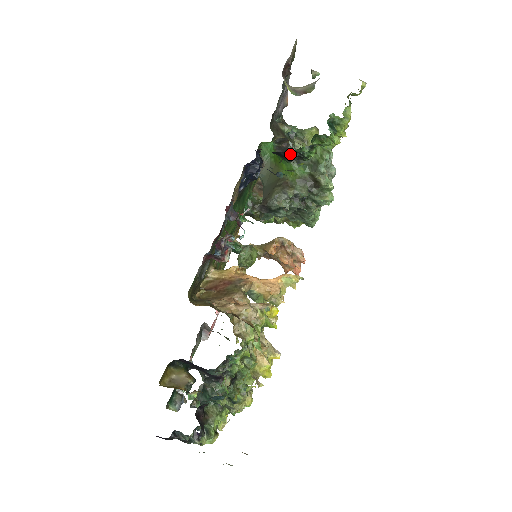
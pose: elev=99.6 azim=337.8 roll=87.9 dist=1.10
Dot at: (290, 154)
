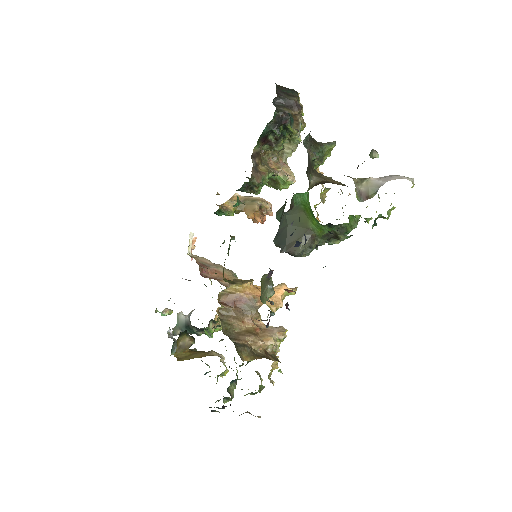
Dot at: occluded
